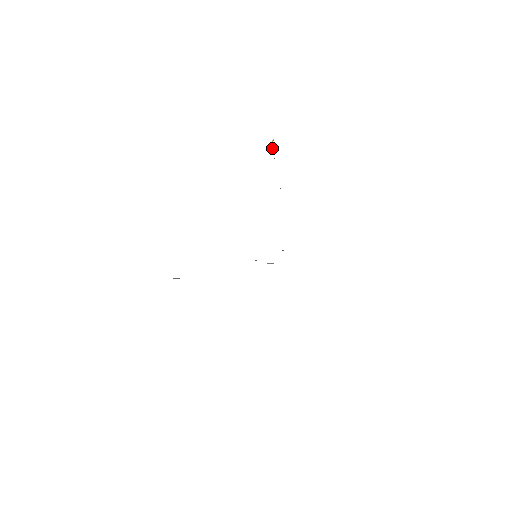
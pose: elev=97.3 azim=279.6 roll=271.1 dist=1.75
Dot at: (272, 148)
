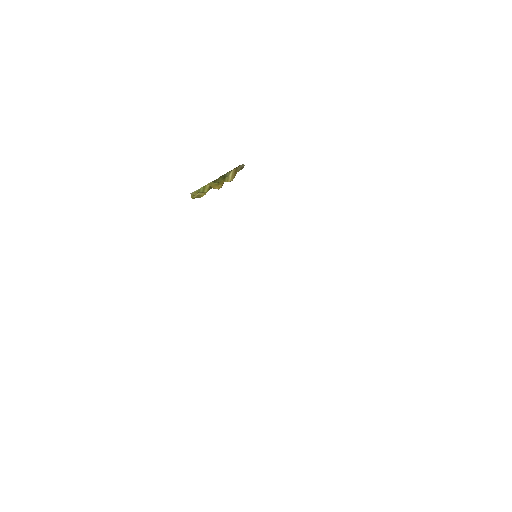
Dot at: (192, 194)
